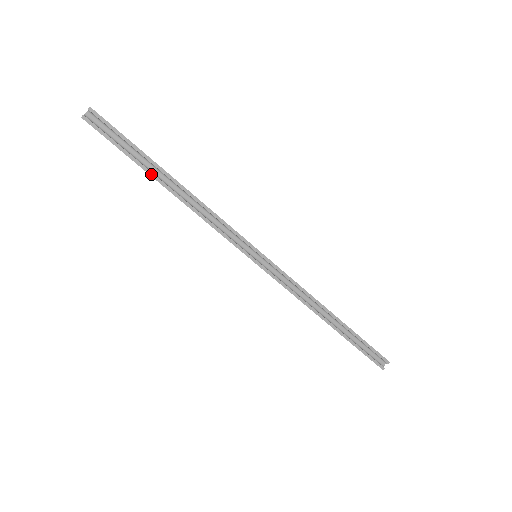
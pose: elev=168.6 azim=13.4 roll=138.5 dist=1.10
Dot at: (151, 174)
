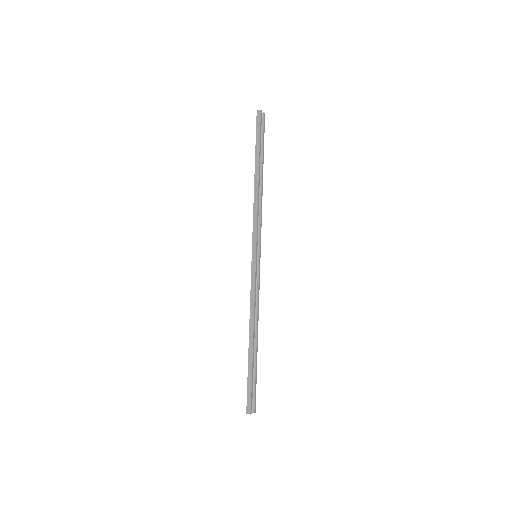
Dot at: (260, 162)
